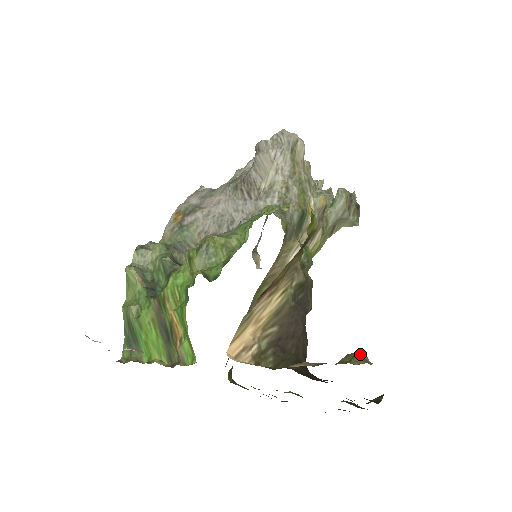
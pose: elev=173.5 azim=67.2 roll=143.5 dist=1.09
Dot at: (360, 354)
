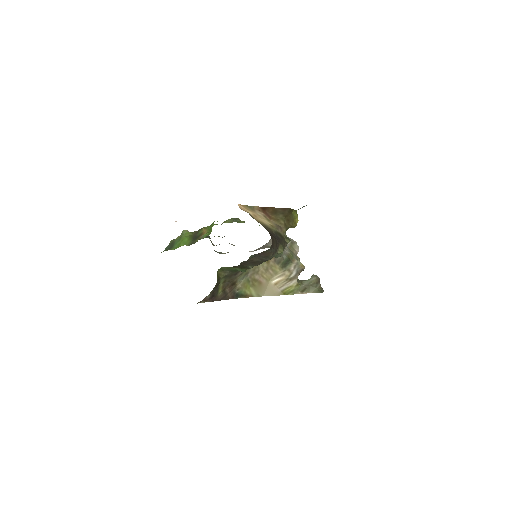
Dot at: occluded
